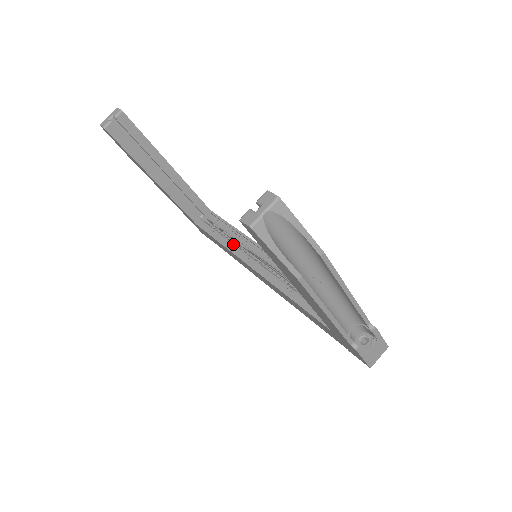
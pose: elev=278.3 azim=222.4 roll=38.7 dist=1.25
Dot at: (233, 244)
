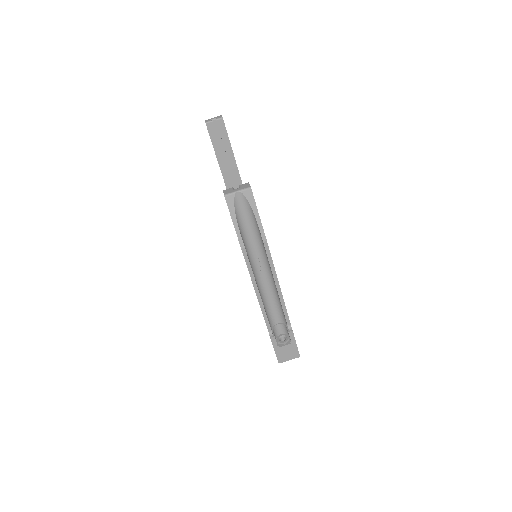
Dot at: occluded
